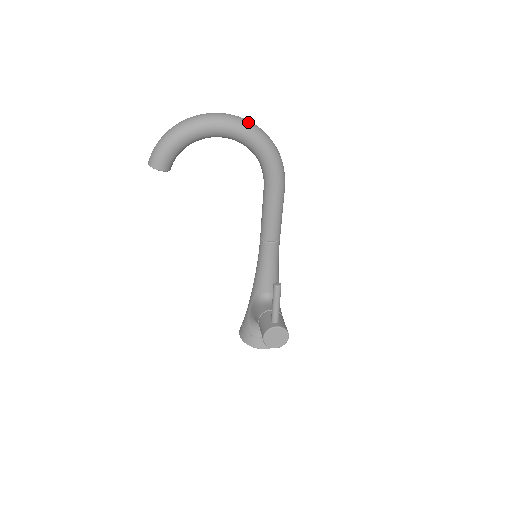
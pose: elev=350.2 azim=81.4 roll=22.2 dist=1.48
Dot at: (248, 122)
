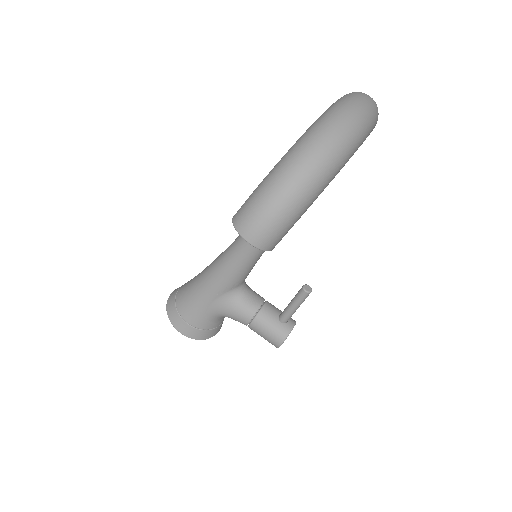
Dot at: occluded
